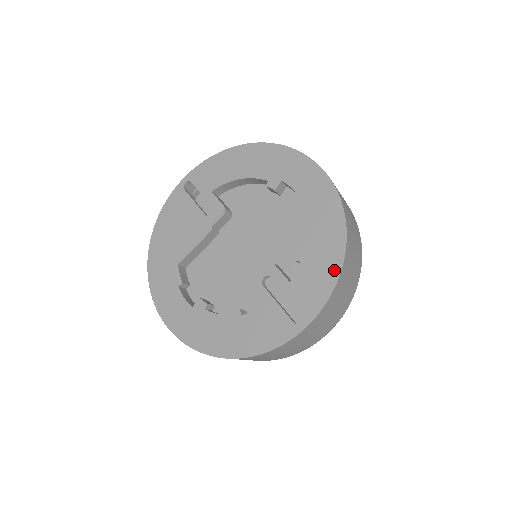
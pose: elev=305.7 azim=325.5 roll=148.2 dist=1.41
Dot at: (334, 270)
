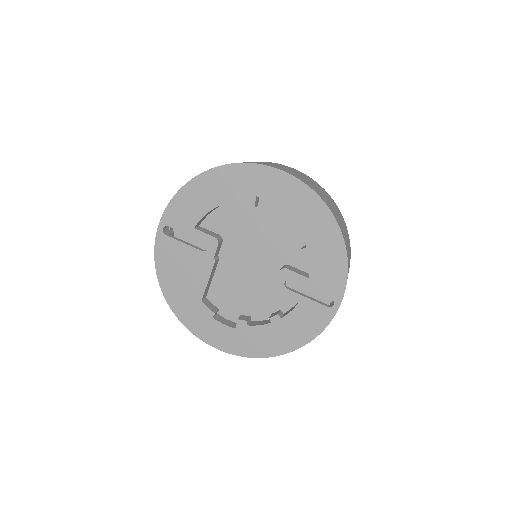
Dot at: (341, 255)
